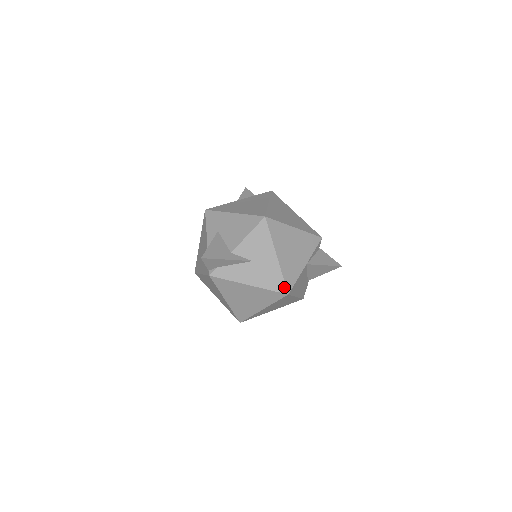
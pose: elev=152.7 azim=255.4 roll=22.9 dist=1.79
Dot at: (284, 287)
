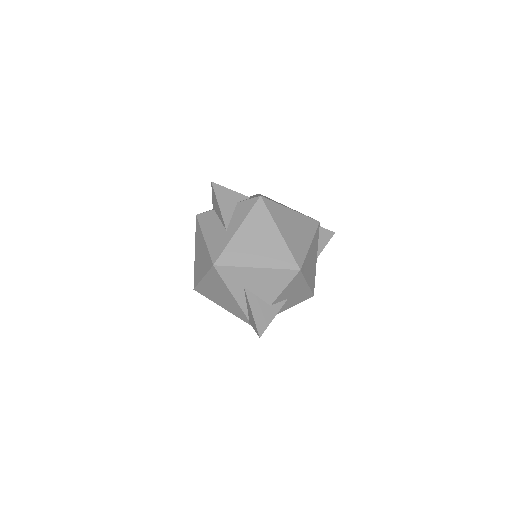
Dot at: (311, 295)
